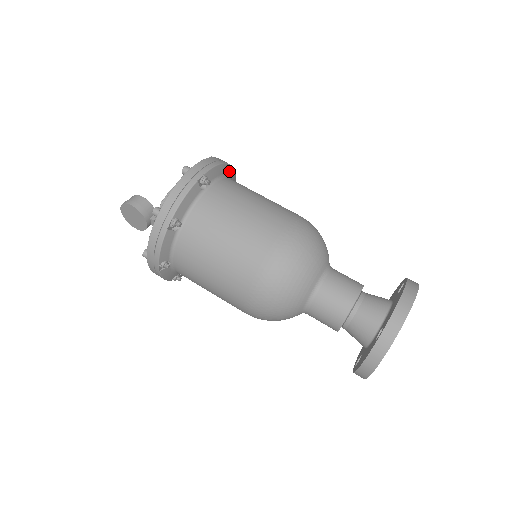
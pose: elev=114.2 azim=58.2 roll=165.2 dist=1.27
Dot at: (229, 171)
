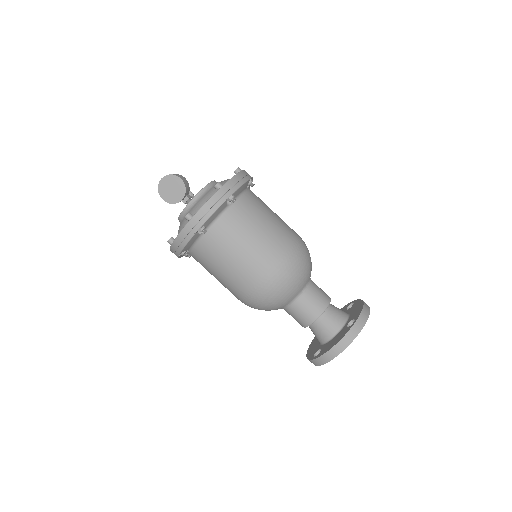
Dot at: occluded
